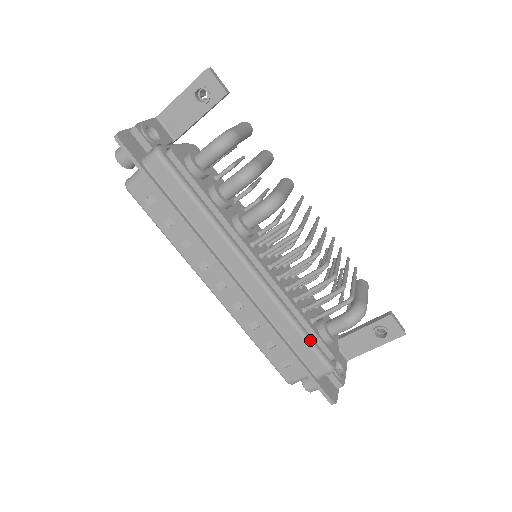
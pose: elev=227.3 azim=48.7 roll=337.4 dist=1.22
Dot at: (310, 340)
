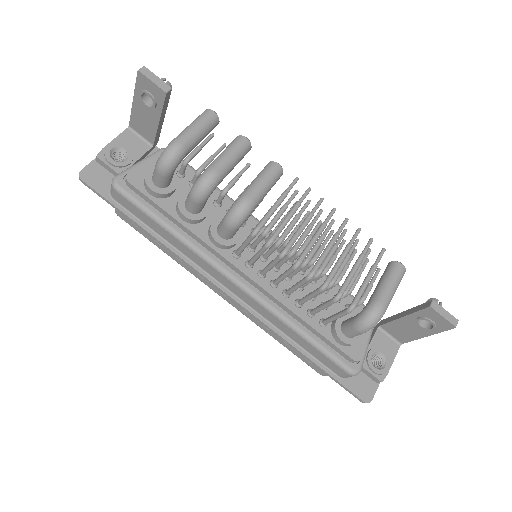
Dot at: (320, 346)
